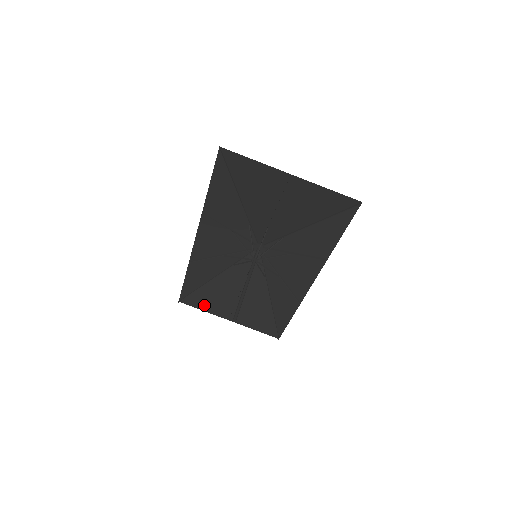
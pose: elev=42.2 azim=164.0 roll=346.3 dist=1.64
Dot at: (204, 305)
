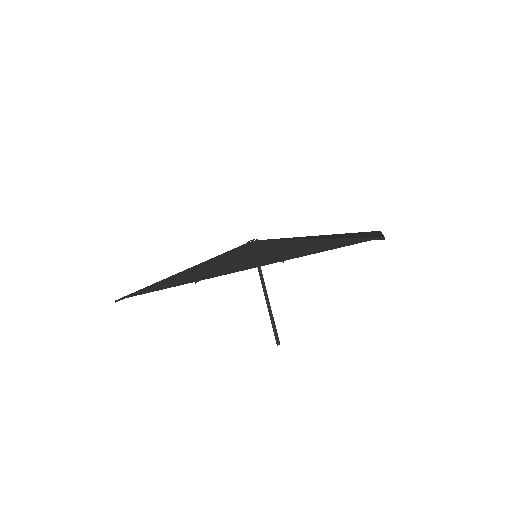
Dot at: occluded
